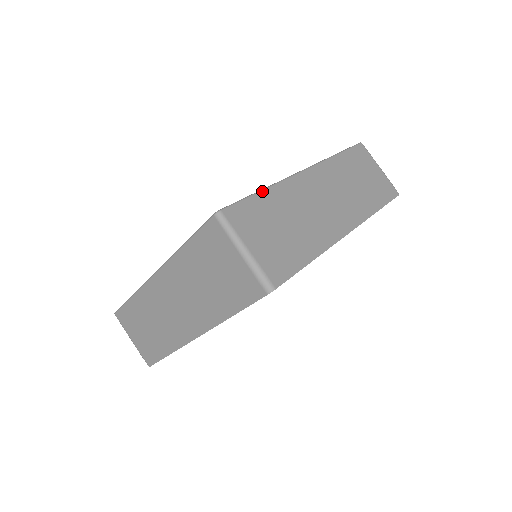
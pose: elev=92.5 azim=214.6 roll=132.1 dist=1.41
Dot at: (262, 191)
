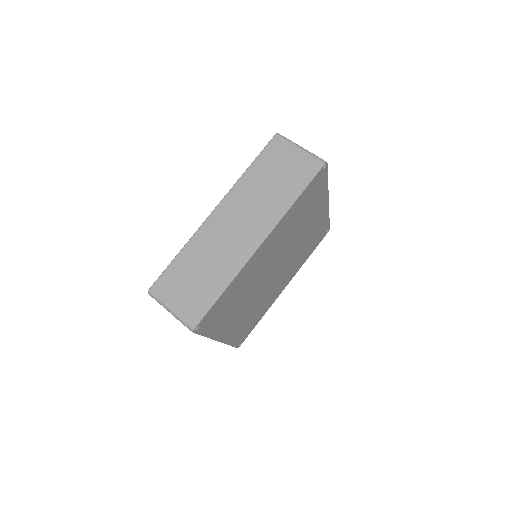
Dot at: (178, 255)
